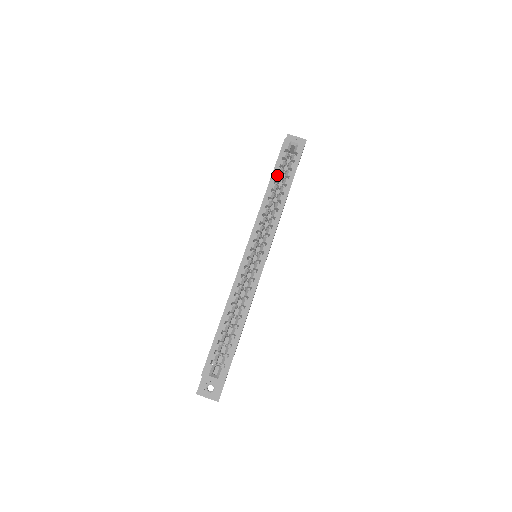
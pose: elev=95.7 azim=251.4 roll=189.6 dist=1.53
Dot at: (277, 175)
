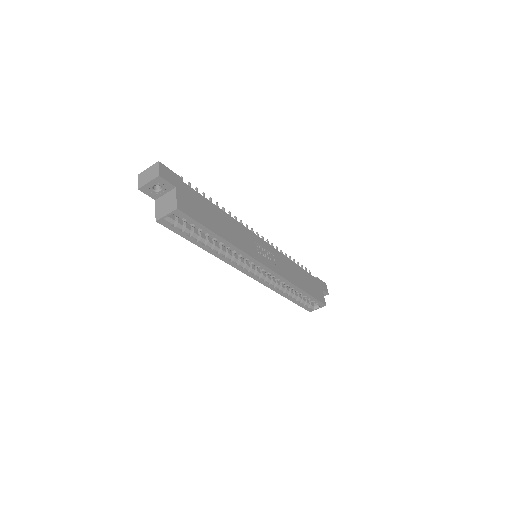
Dot at: occluded
